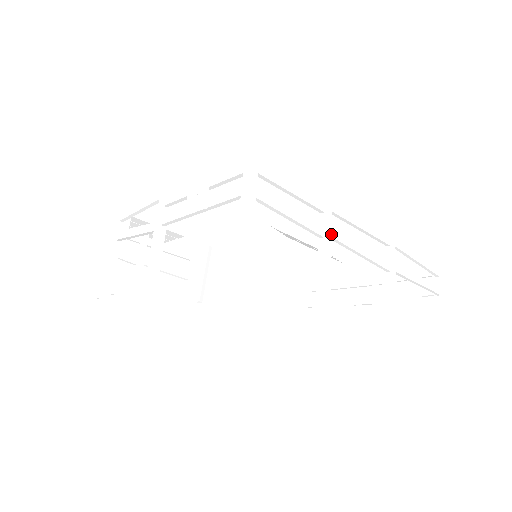
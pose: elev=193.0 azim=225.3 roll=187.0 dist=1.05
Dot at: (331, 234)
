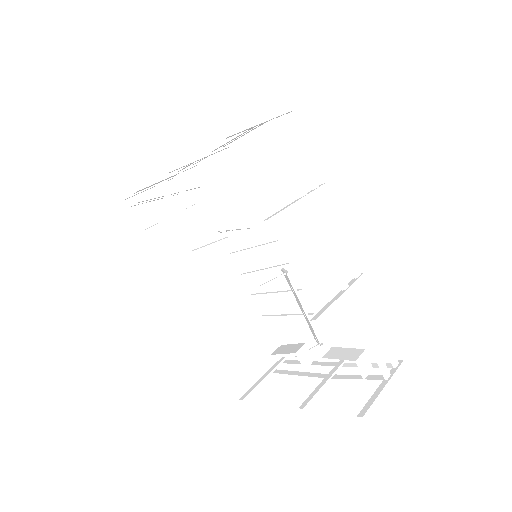
Dot at: (310, 204)
